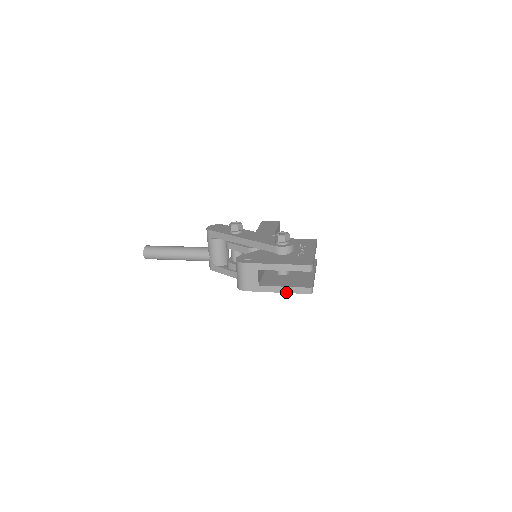
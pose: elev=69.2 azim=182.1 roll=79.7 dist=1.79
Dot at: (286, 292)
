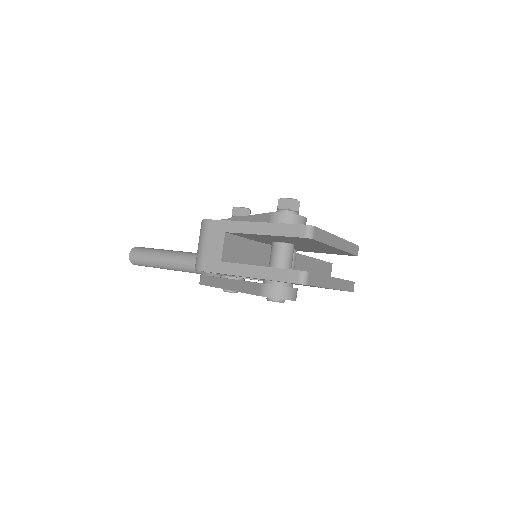
Dot at: (261, 277)
